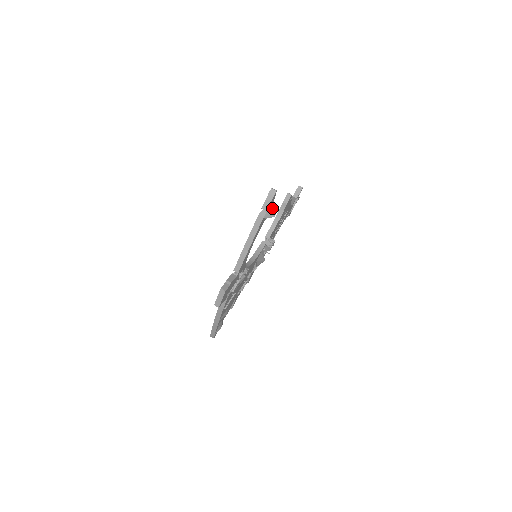
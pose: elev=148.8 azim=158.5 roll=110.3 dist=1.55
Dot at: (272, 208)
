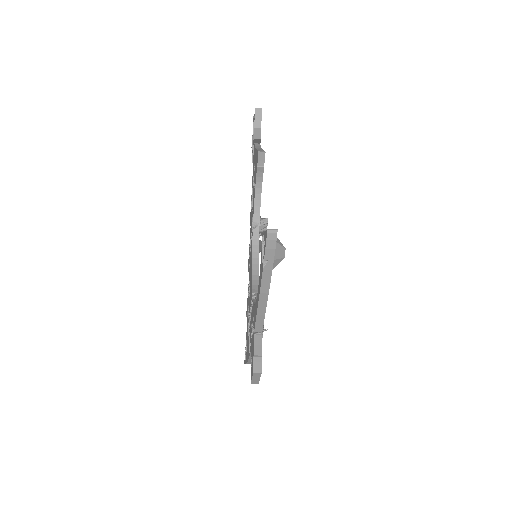
Dot at: (278, 250)
